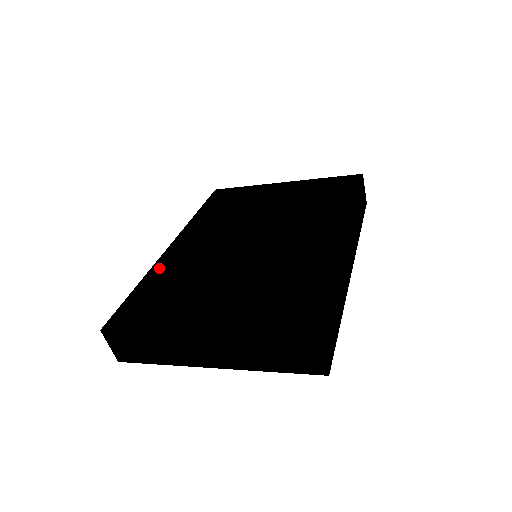
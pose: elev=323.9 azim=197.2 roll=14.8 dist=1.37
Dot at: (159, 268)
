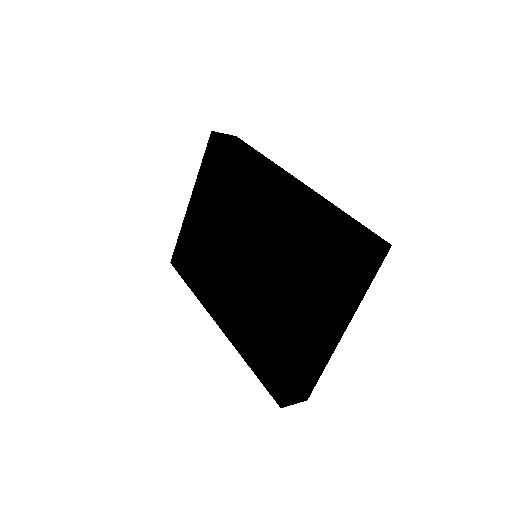
Dot at: (238, 341)
